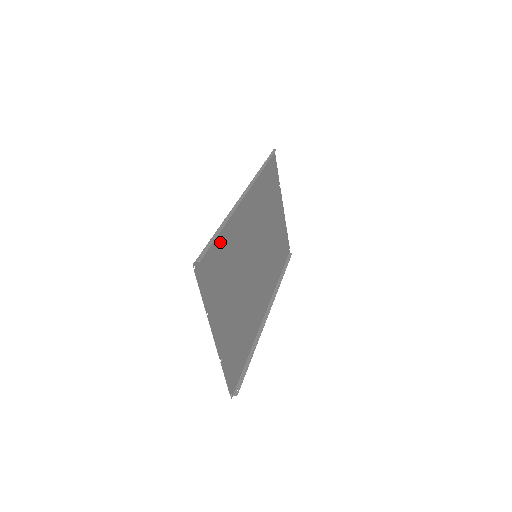
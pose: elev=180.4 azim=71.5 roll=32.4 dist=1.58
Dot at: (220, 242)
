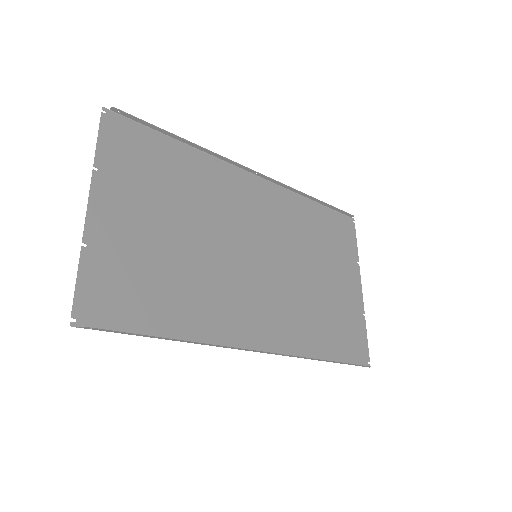
Dot at: (174, 153)
